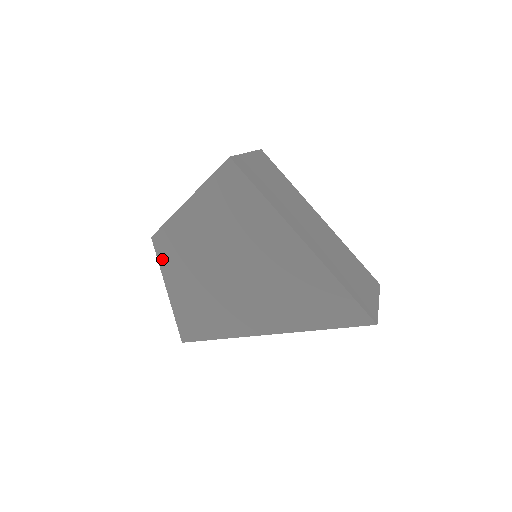
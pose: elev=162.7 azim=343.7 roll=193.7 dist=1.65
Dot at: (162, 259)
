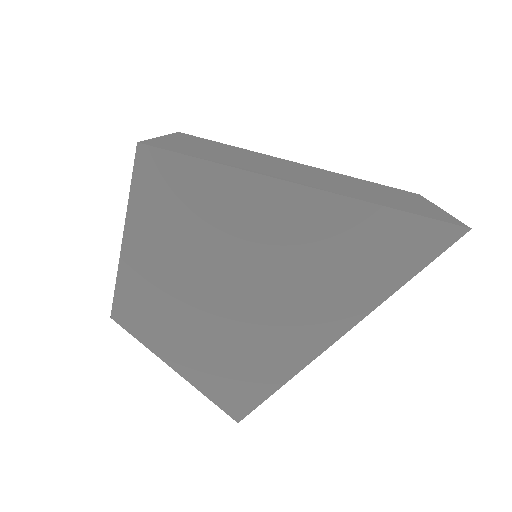
Dot at: (143, 336)
